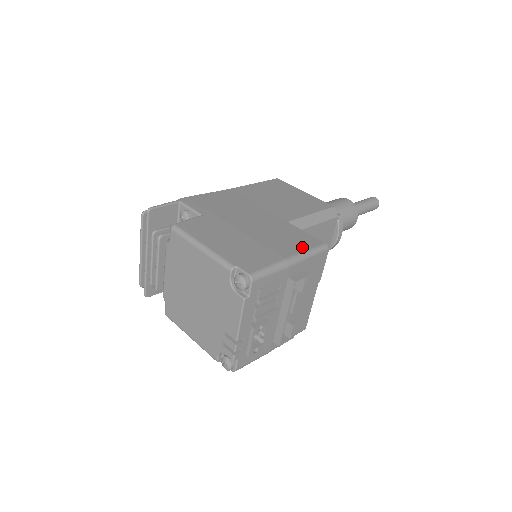
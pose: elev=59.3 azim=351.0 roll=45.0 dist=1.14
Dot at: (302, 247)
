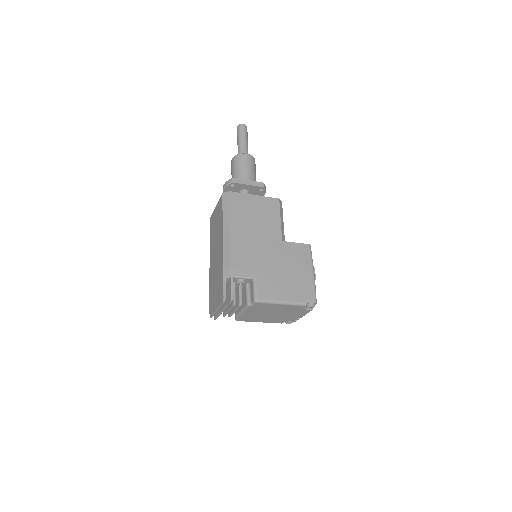
Dot at: (308, 259)
